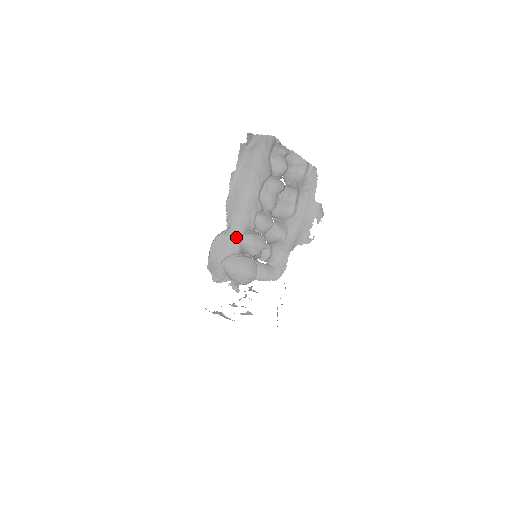
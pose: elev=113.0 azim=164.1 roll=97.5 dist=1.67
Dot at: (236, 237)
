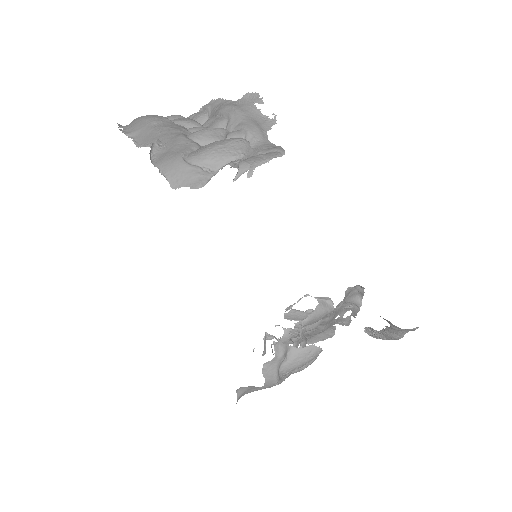
Dot at: (177, 139)
